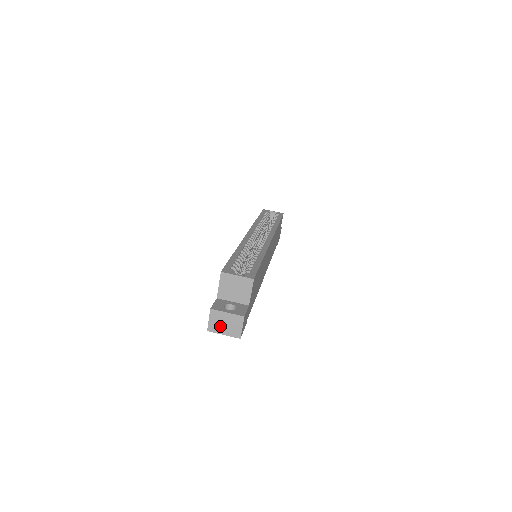
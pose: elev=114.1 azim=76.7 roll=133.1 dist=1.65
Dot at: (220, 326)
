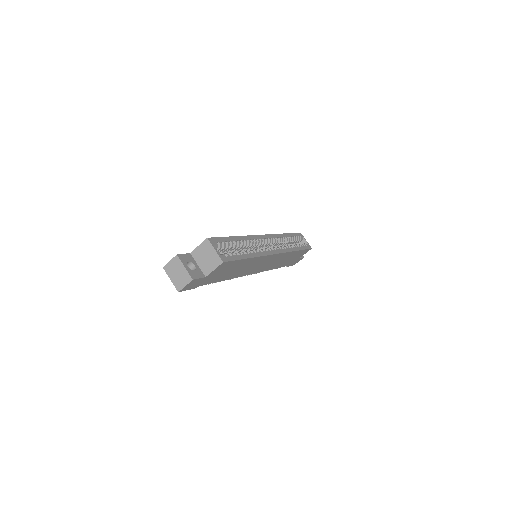
Dot at: (173, 272)
